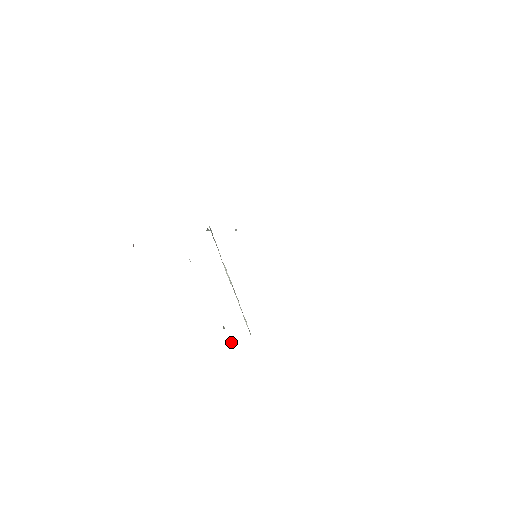
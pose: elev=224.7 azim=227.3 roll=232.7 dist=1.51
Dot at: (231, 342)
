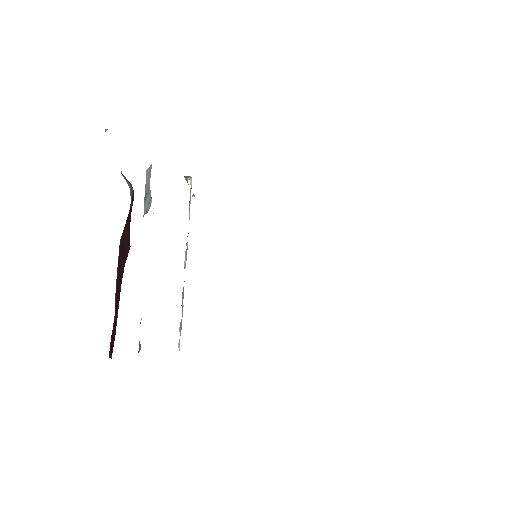
Dot at: (140, 346)
